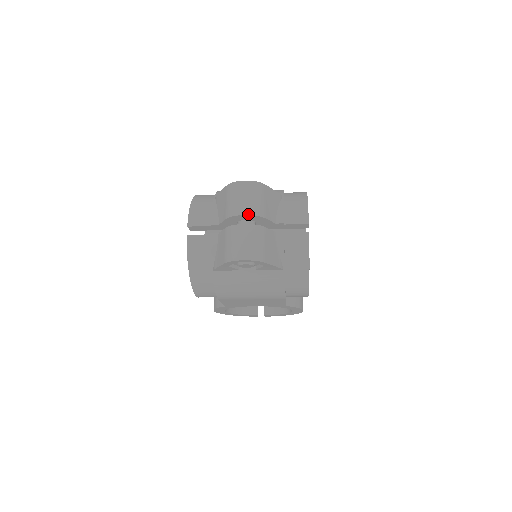
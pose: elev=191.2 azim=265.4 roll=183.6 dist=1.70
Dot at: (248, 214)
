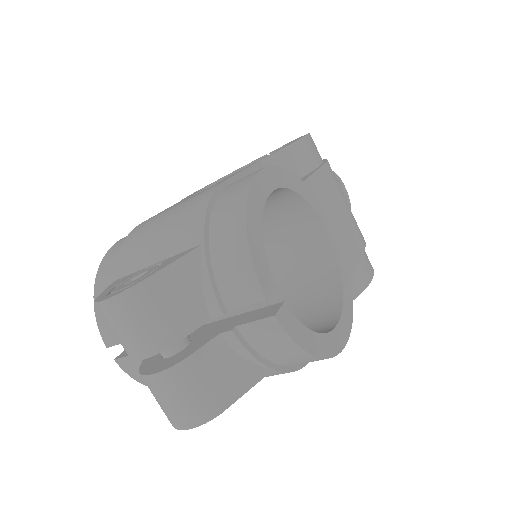
Dot at: (147, 357)
